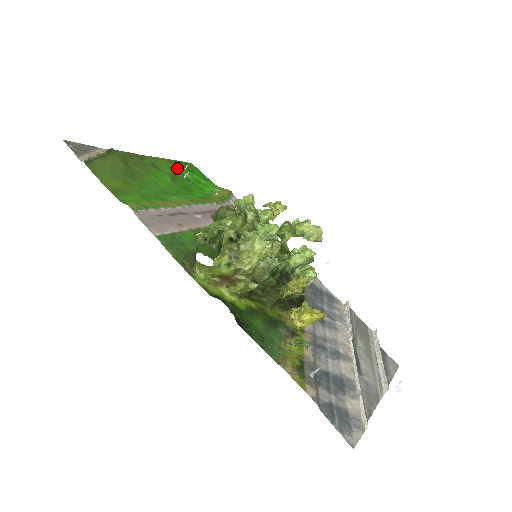
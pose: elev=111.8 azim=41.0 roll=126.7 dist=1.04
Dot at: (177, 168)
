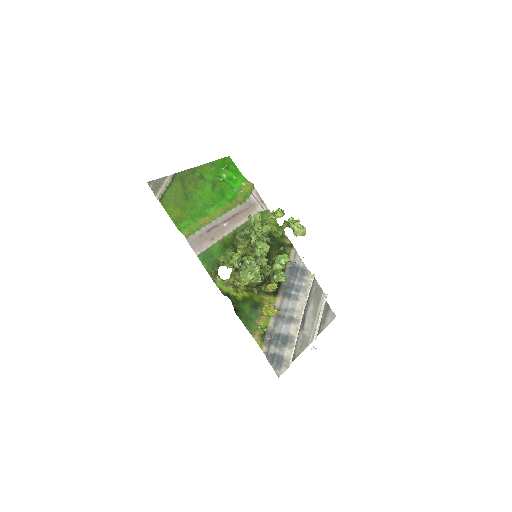
Dot at: (217, 170)
